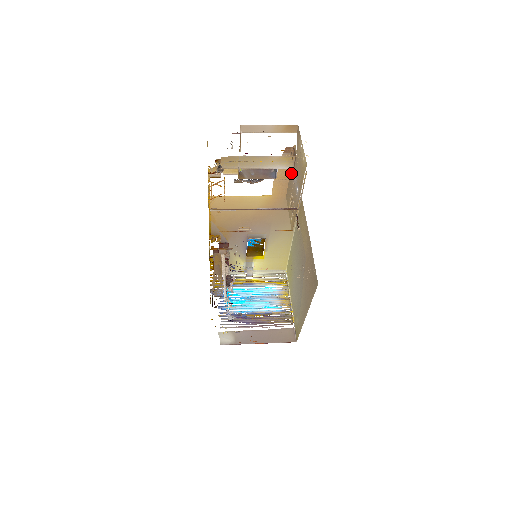
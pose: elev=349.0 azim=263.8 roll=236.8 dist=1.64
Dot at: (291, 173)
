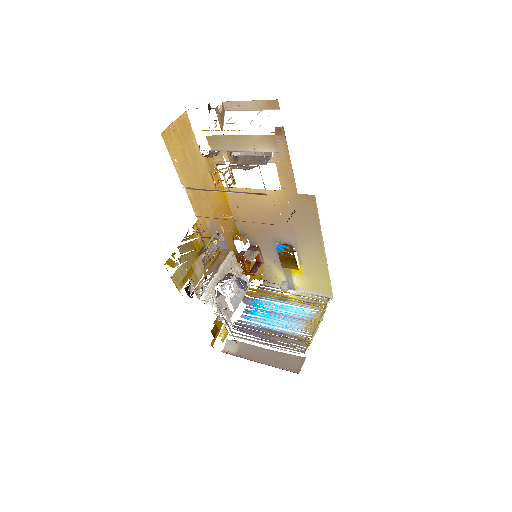
Dot at: occluded
